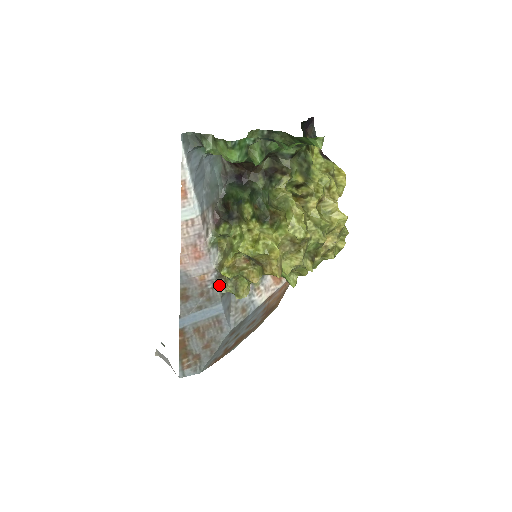
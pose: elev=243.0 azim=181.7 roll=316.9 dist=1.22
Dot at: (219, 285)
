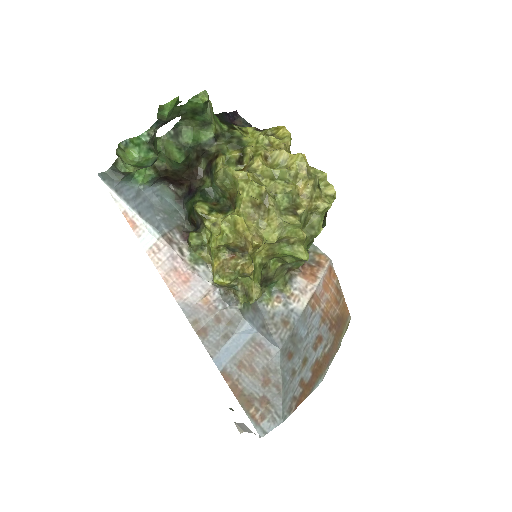
Dot at: (231, 302)
